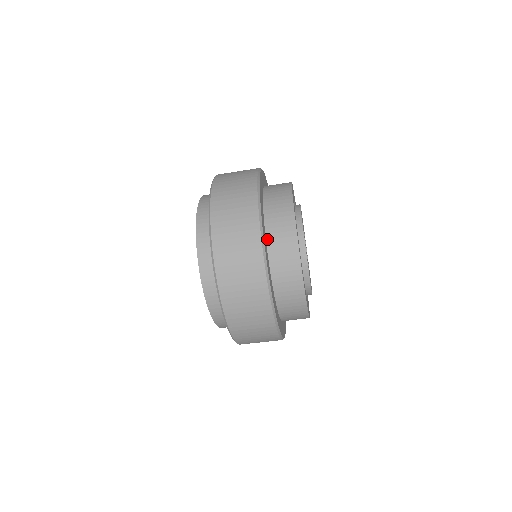
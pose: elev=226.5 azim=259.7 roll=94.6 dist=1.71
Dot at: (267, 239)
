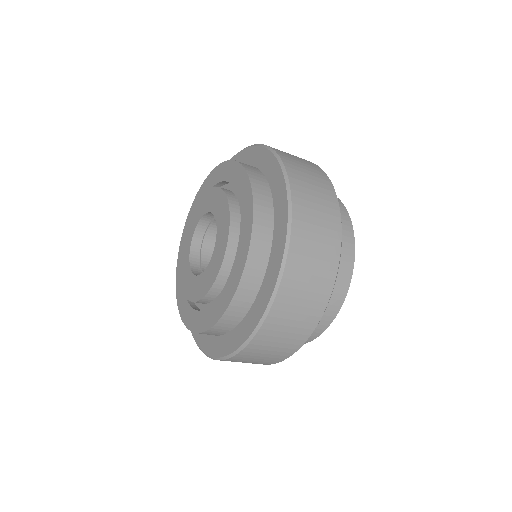
Dot at: occluded
